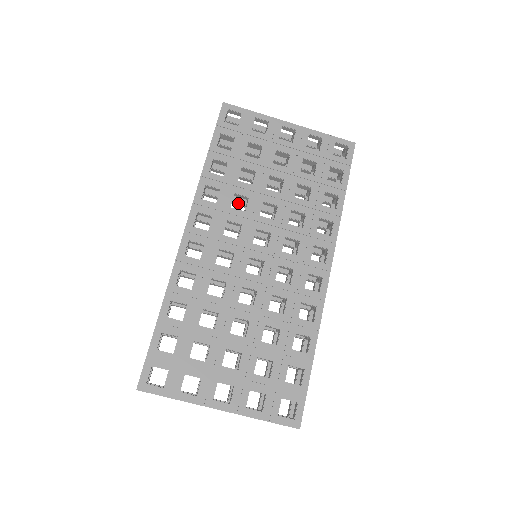
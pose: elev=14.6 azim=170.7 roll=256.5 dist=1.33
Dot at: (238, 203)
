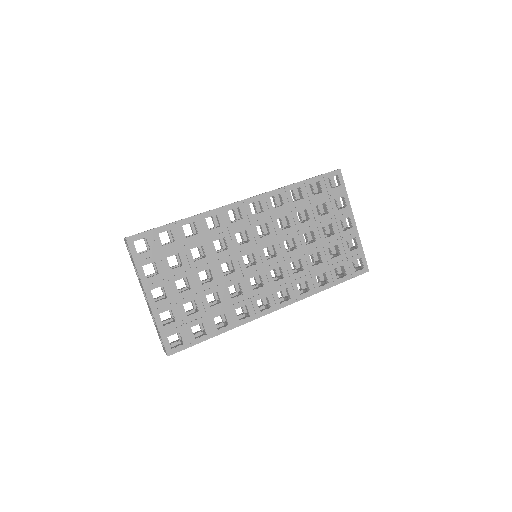
Dot at: (282, 221)
